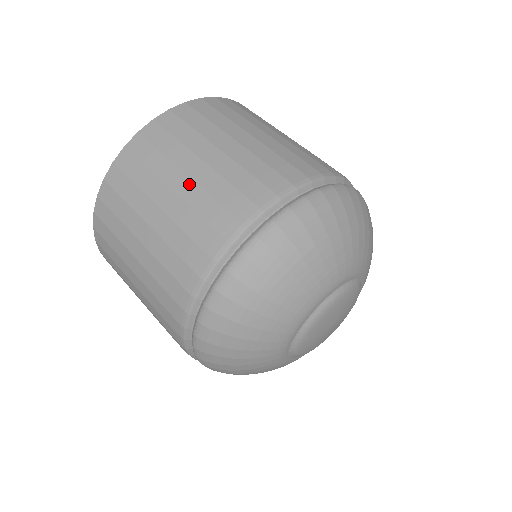
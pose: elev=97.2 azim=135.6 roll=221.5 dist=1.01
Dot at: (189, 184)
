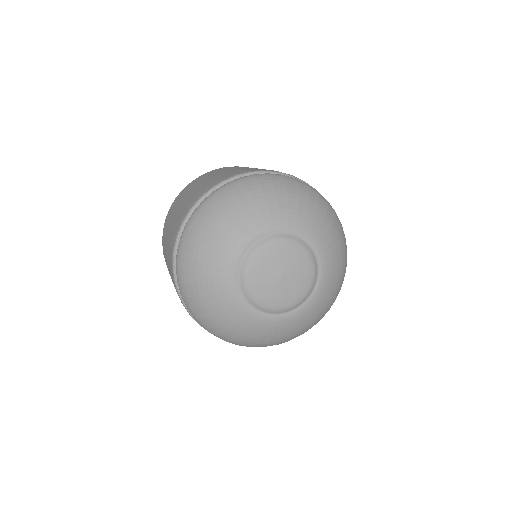
Dot at: (222, 173)
